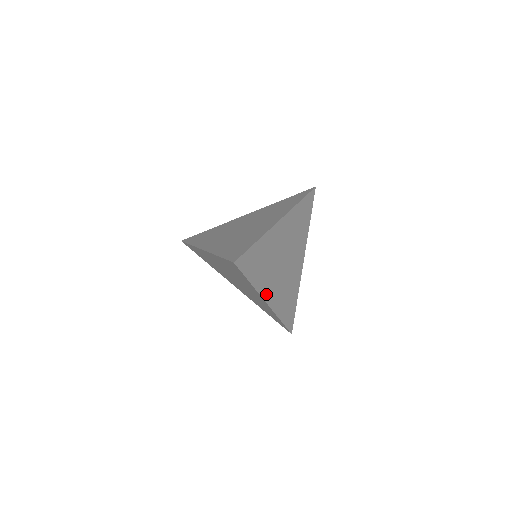
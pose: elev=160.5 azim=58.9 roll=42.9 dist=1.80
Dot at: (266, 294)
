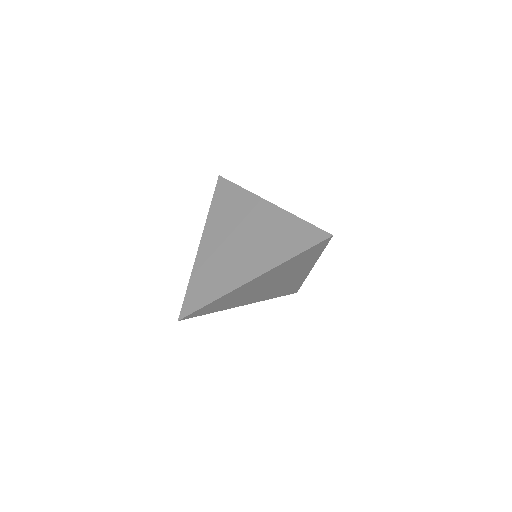
Dot at: (241, 304)
